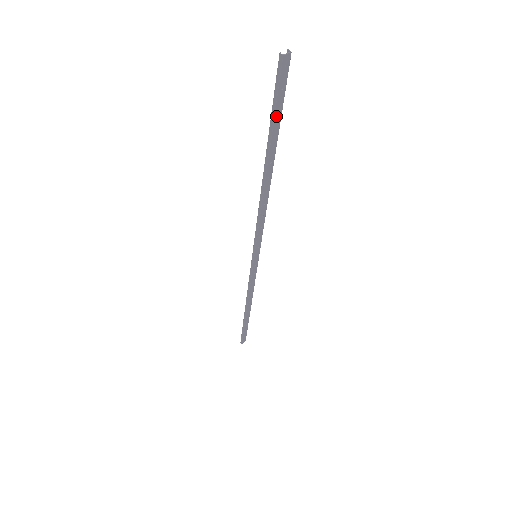
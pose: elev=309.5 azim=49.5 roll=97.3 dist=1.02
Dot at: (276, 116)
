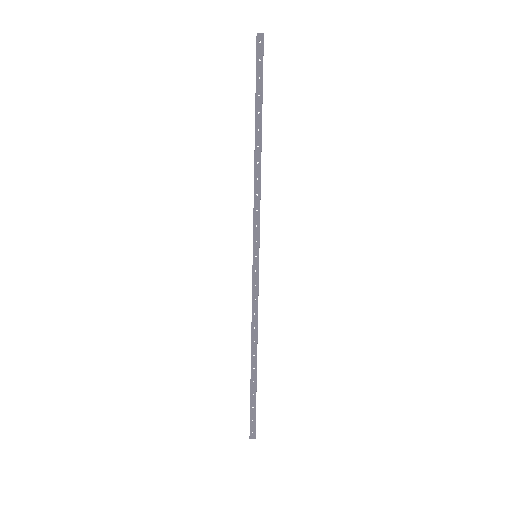
Dot at: (258, 83)
